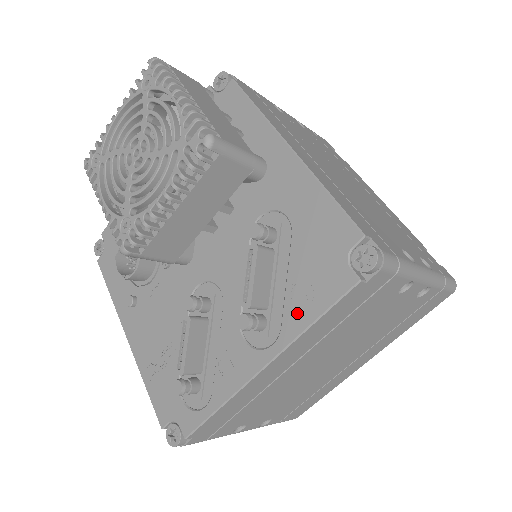
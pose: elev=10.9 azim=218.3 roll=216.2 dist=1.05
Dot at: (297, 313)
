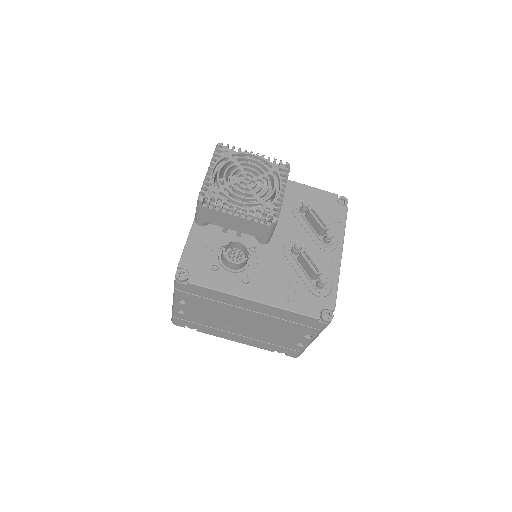
Dot at: (337, 228)
